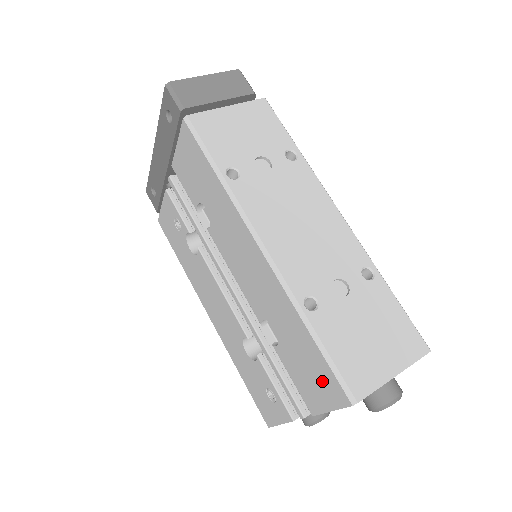
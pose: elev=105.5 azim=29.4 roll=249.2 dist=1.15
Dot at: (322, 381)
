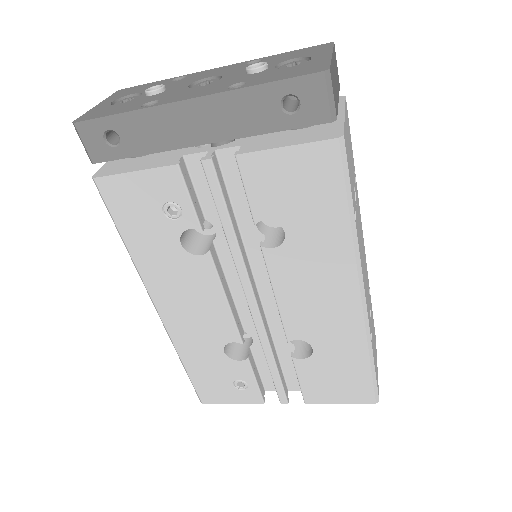
Dot at: (351, 388)
